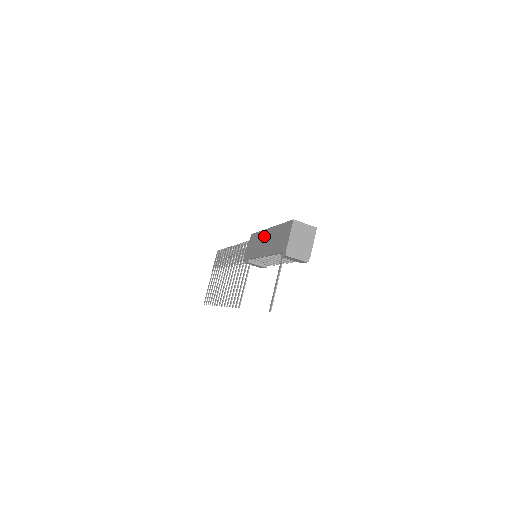
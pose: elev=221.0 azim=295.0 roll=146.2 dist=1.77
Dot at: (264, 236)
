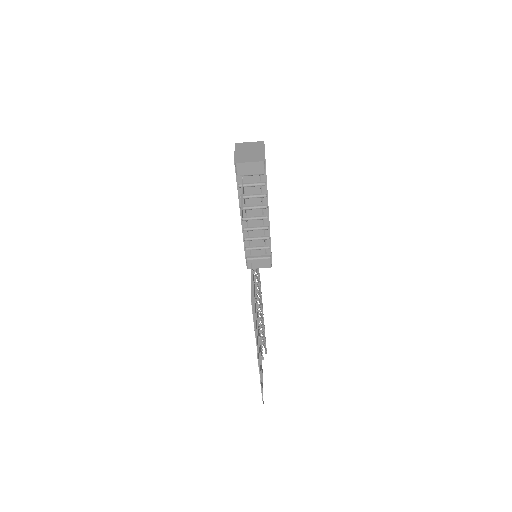
Dot at: occluded
